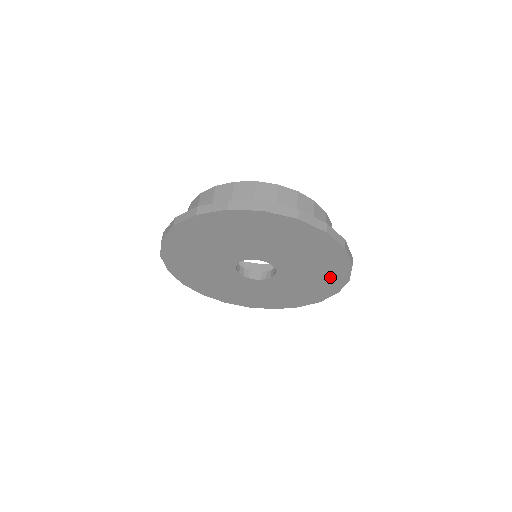
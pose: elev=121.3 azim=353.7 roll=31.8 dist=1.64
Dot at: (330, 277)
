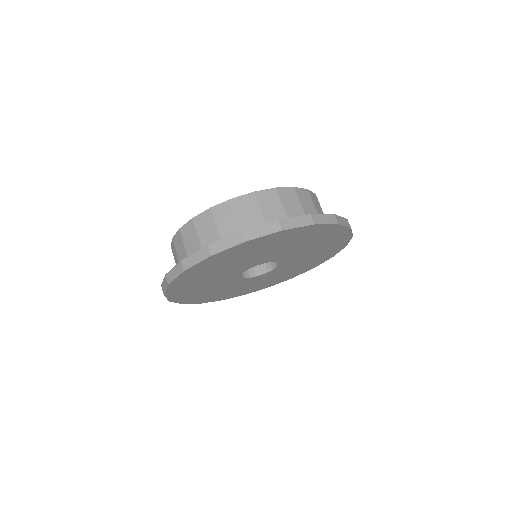
Dot at: (320, 258)
